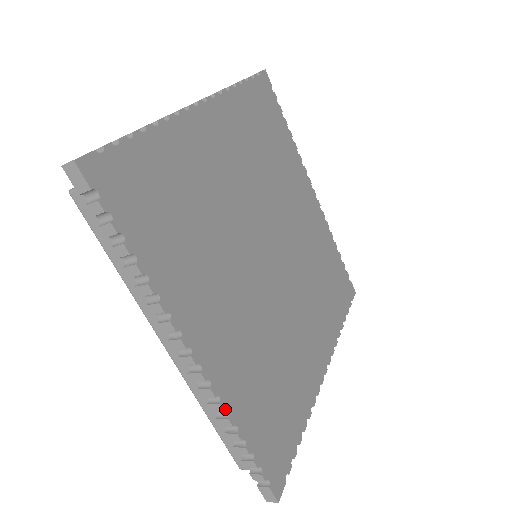
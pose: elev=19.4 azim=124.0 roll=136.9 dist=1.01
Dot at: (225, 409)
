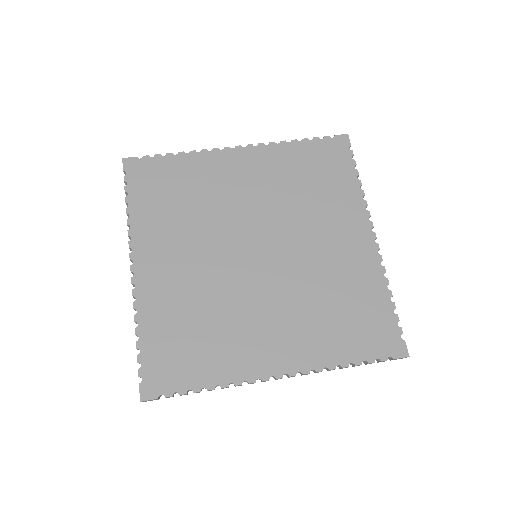
Dot at: (135, 308)
